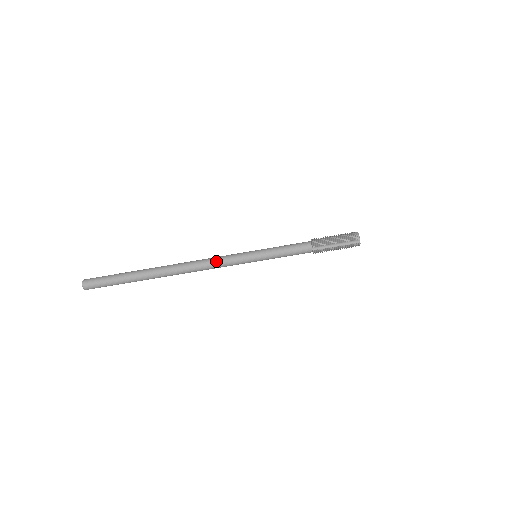
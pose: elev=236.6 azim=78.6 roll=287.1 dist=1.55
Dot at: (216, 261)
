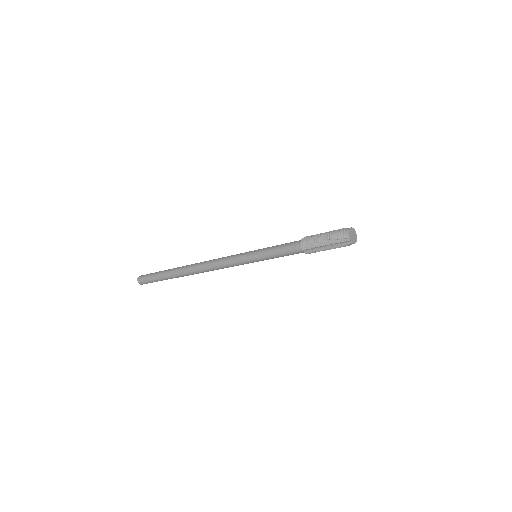
Dot at: (222, 264)
